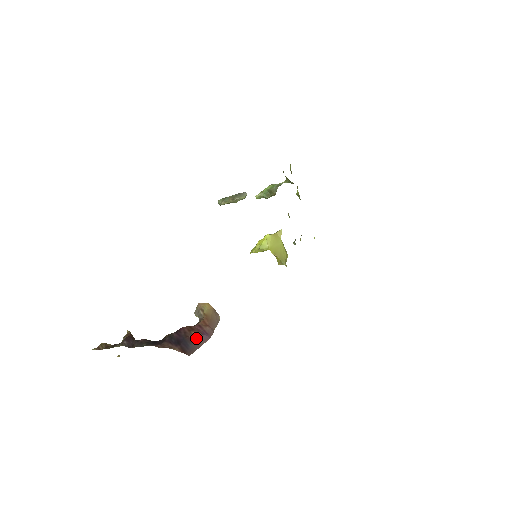
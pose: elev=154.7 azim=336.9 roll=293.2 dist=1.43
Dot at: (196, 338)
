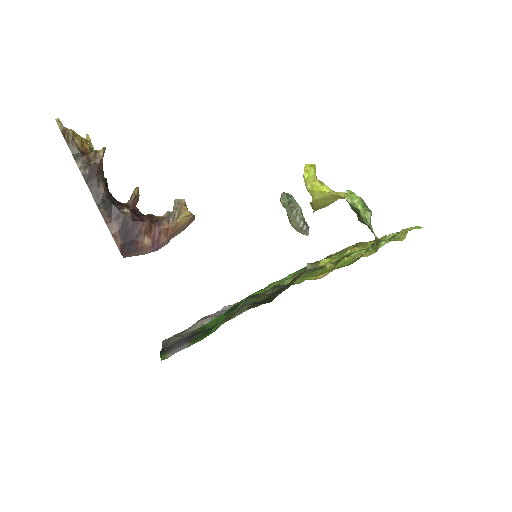
Dot at: (143, 247)
